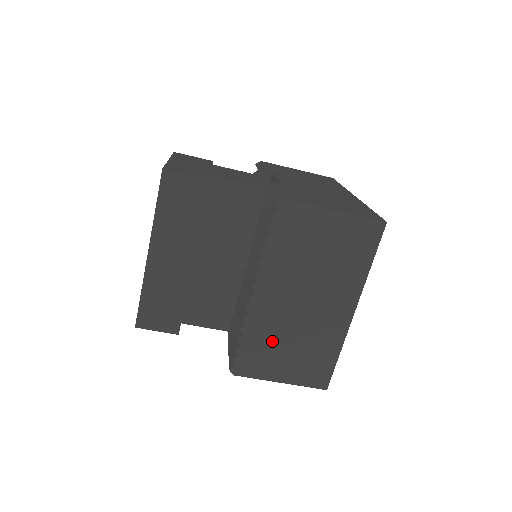
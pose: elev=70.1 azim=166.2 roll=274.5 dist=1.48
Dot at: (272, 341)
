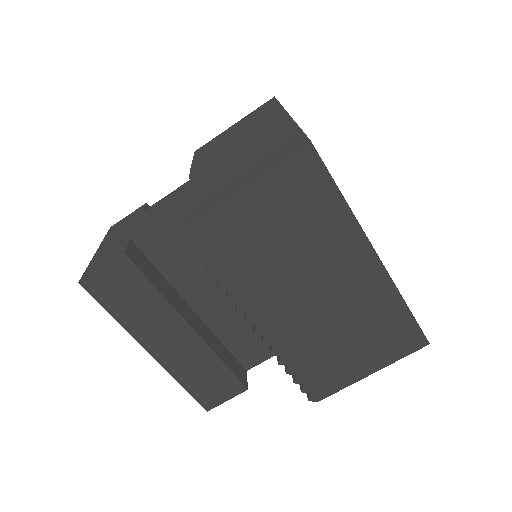
Dot at: (321, 349)
